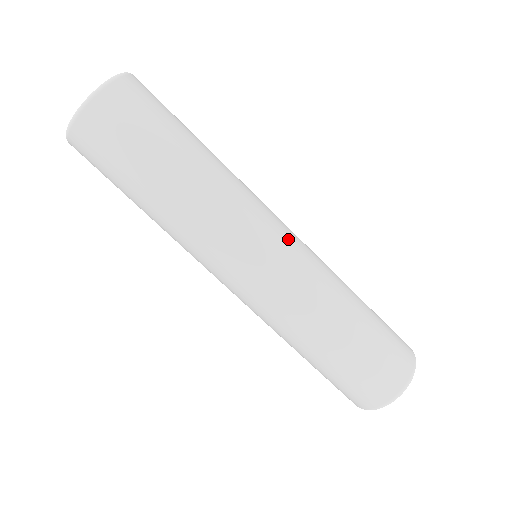
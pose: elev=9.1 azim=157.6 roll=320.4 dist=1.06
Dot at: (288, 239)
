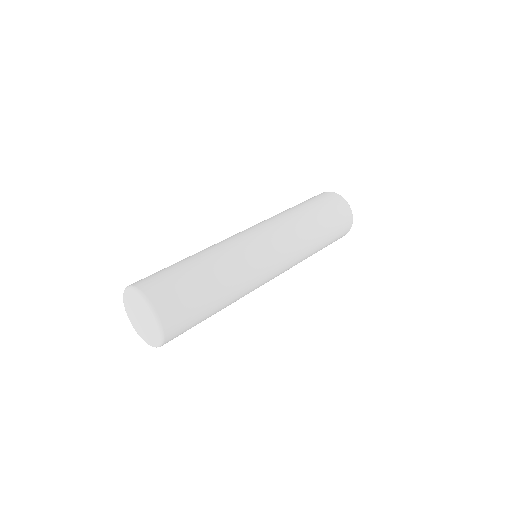
Dot at: (277, 252)
